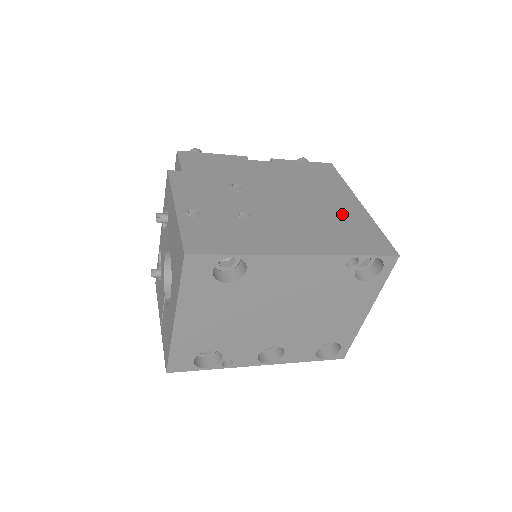
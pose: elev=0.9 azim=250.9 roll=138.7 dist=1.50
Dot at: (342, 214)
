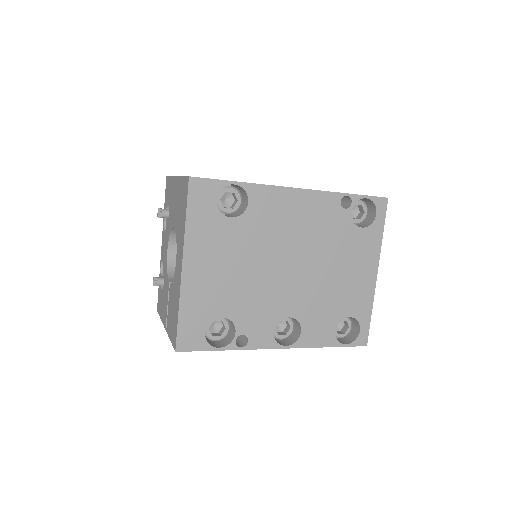
Dot at: occluded
